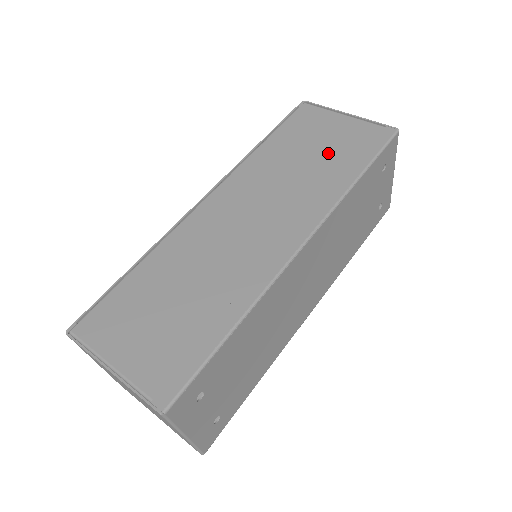
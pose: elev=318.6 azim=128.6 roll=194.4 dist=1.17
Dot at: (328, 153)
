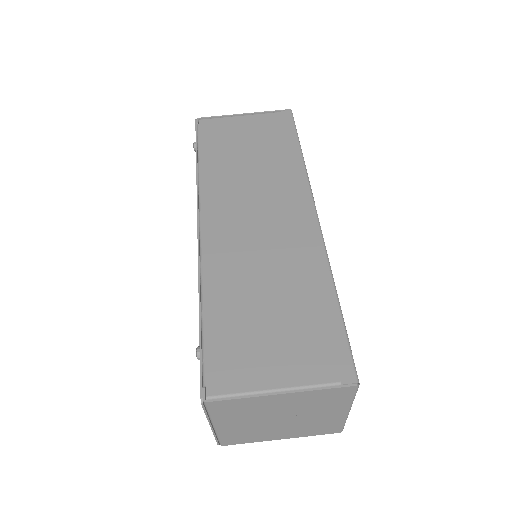
Dot at: (261, 146)
